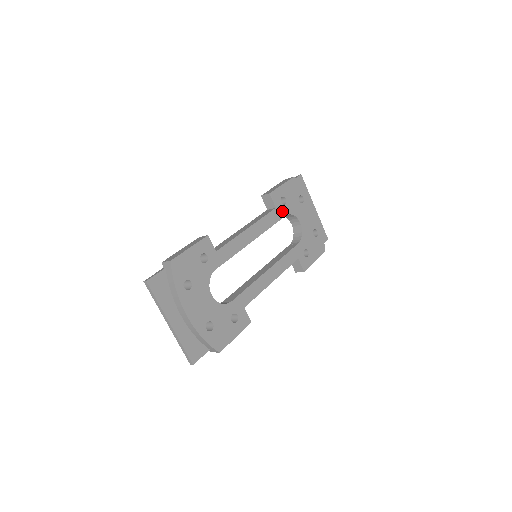
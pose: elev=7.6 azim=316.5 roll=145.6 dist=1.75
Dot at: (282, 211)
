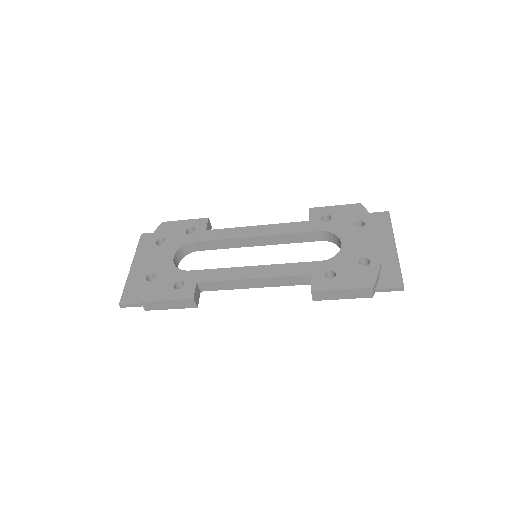
Dot at: (317, 226)
